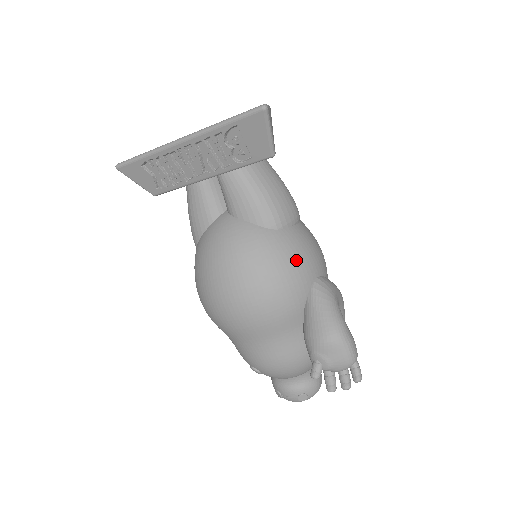
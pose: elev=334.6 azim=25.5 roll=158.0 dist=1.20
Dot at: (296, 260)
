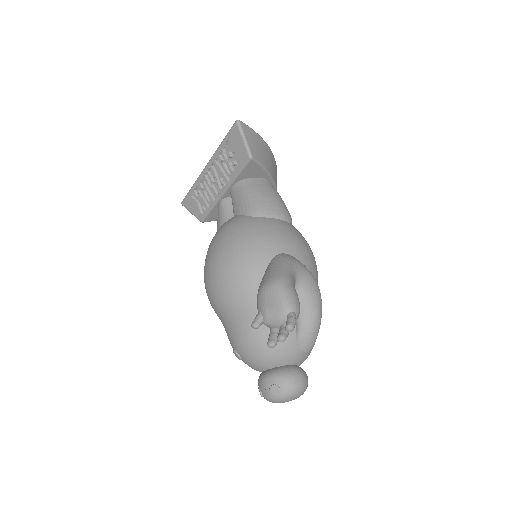
Dot at: (263, 234)
